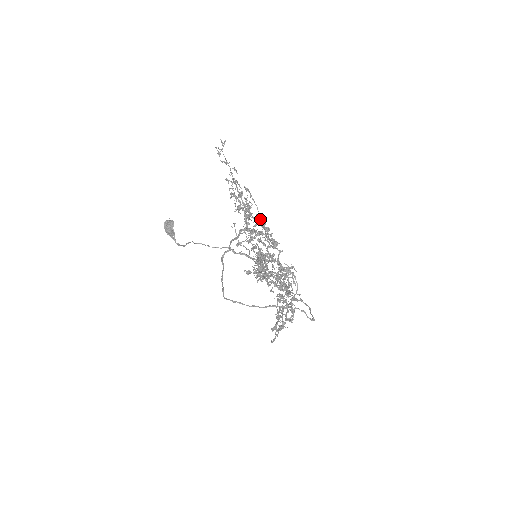
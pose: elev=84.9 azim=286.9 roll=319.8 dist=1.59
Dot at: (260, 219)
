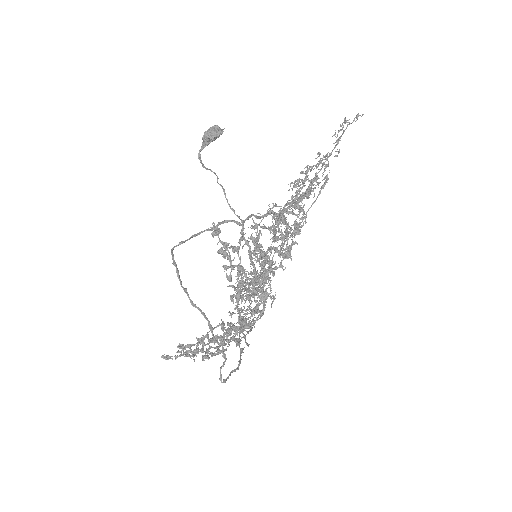
Dot at: (303, 215)
